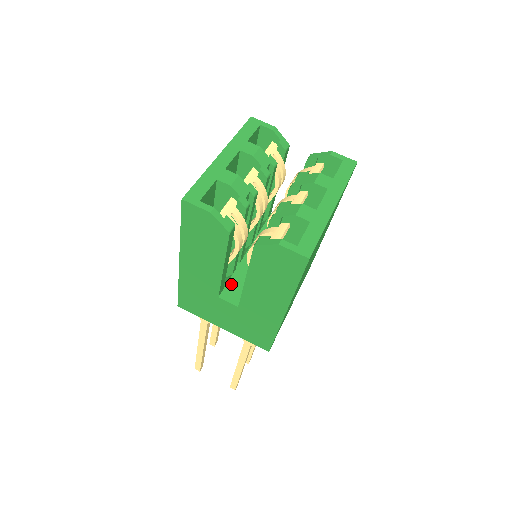
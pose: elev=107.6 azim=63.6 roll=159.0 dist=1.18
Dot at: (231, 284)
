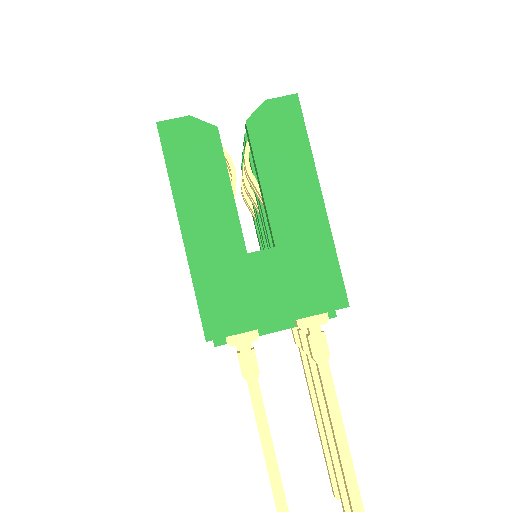
Dot at: occluded
